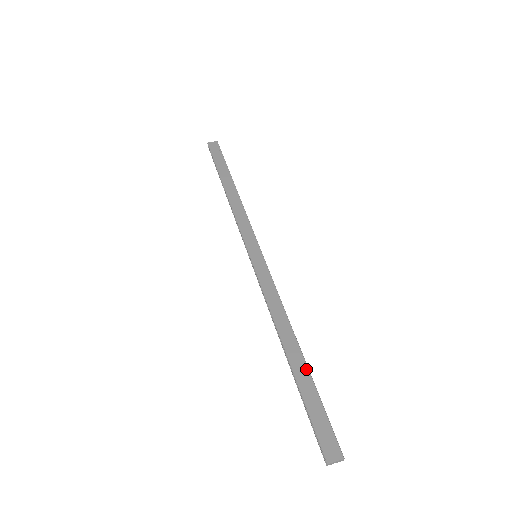
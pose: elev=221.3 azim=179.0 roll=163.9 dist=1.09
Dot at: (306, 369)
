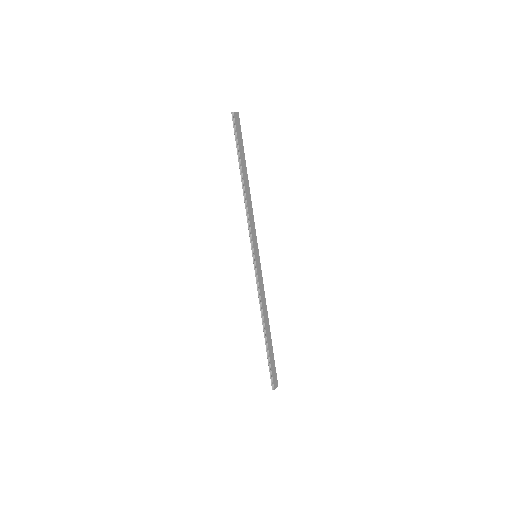
Dot at: (271, 341)
